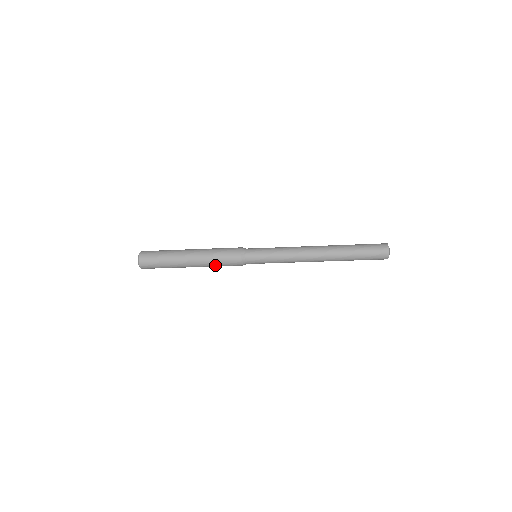
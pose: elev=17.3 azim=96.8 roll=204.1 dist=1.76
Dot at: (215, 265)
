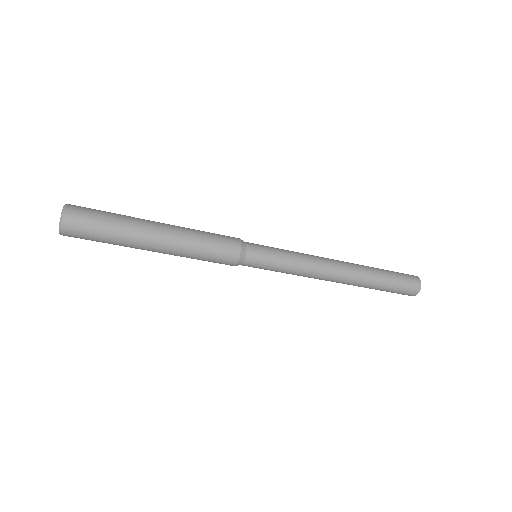
Dot at: (192, 258)
